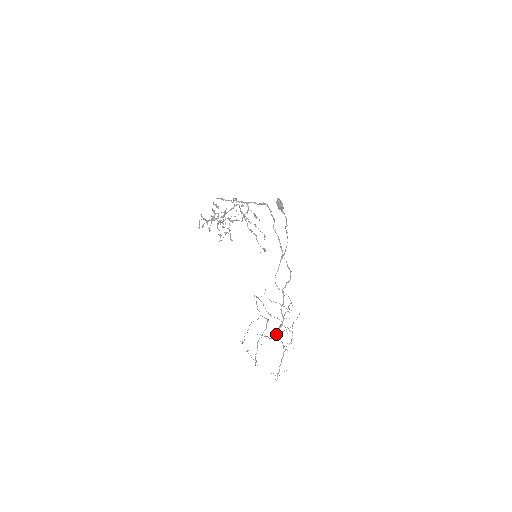
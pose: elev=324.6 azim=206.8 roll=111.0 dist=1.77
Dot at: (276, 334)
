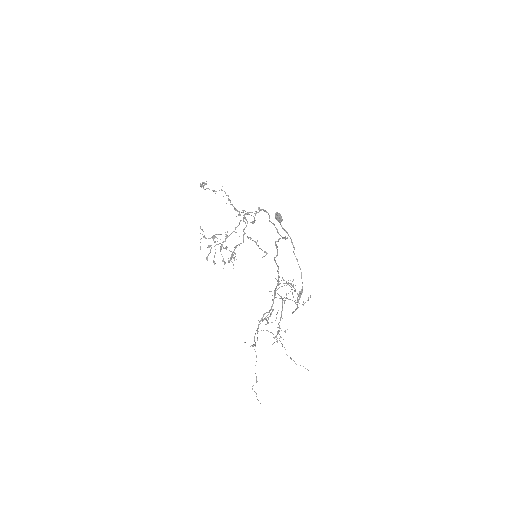
Dot at: (274, 294)
